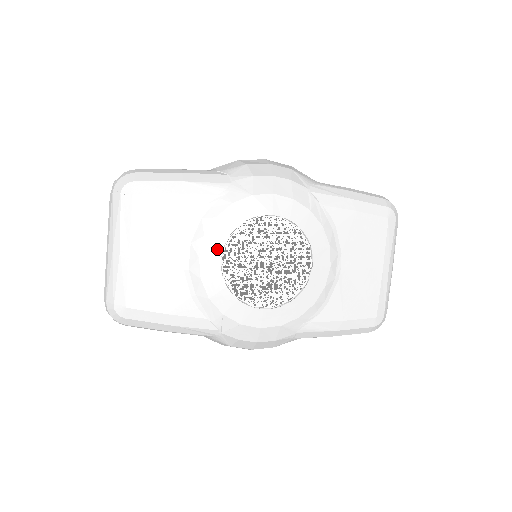
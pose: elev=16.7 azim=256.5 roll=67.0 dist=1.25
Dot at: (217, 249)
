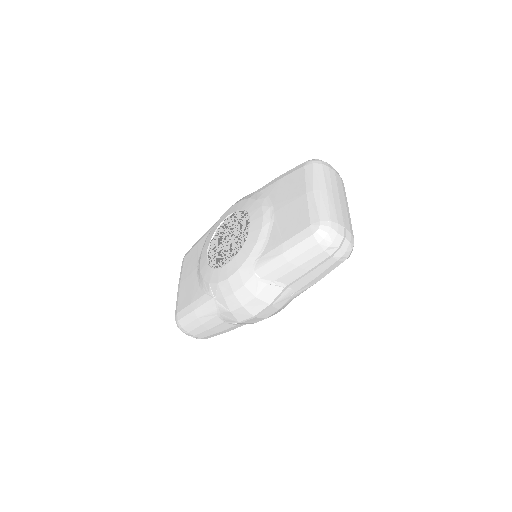
Dot at: (206, 251)
